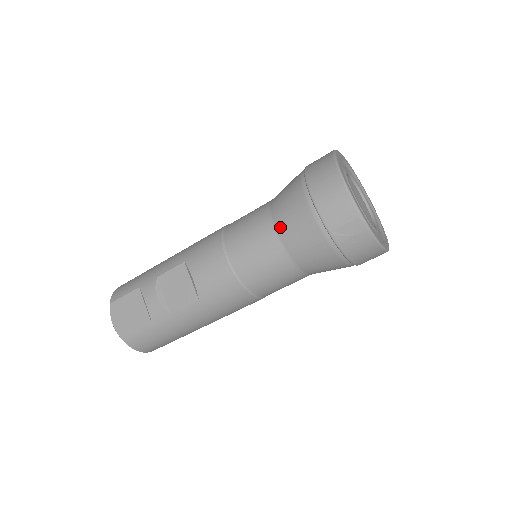
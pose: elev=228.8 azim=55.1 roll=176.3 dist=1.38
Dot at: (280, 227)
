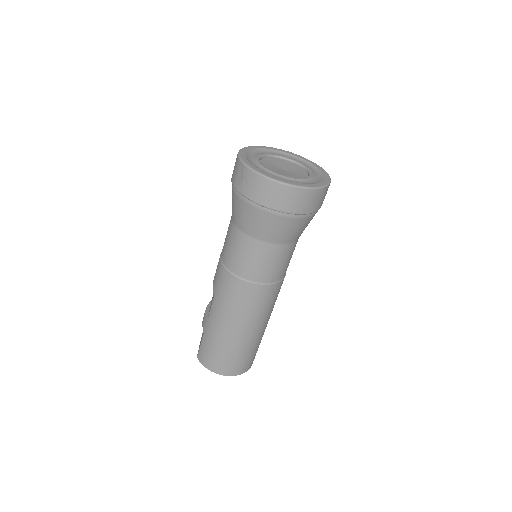
Dot at: occluded
